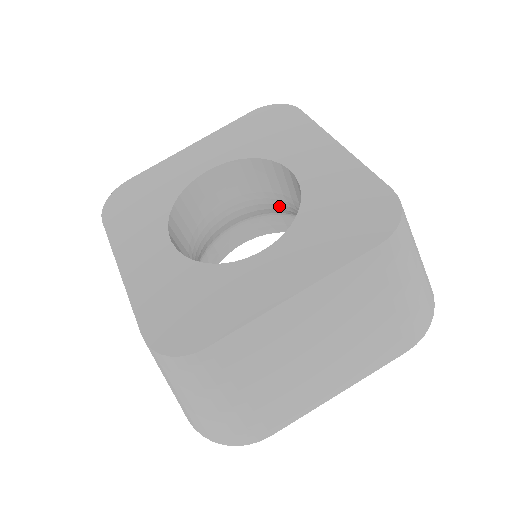
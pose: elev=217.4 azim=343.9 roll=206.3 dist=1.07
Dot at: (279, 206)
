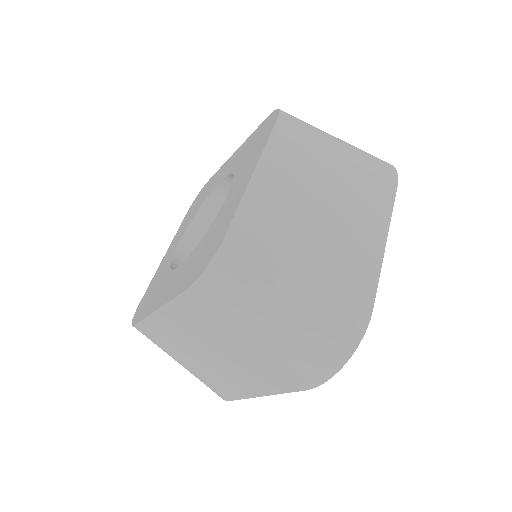
Dot at: occluded
